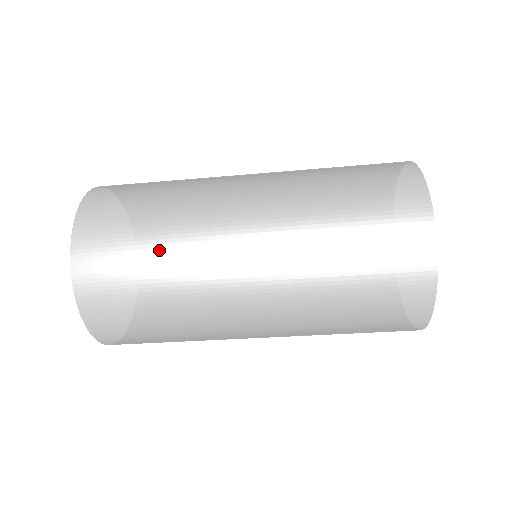
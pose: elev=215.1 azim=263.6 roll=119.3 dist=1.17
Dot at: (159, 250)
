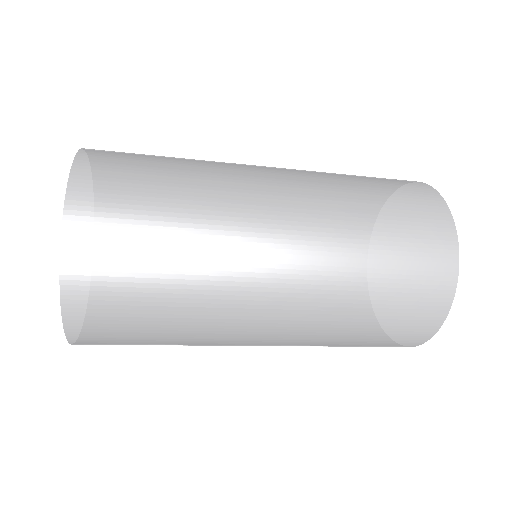
Dot at: (182, 182)
